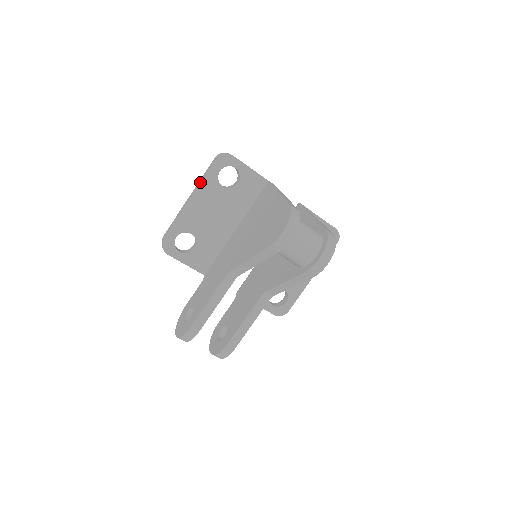
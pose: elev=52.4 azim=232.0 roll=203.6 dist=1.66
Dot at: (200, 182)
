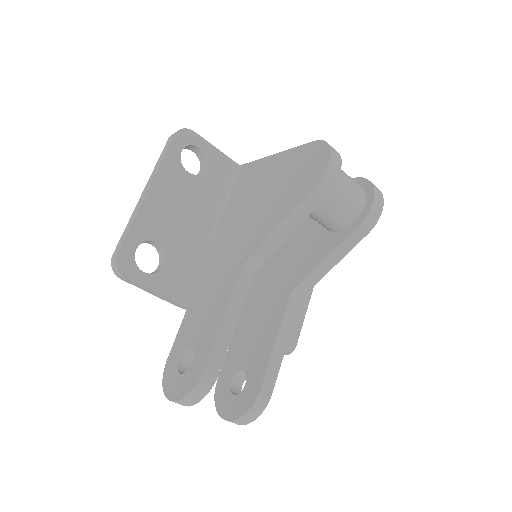
Dot at: (158, 166)
